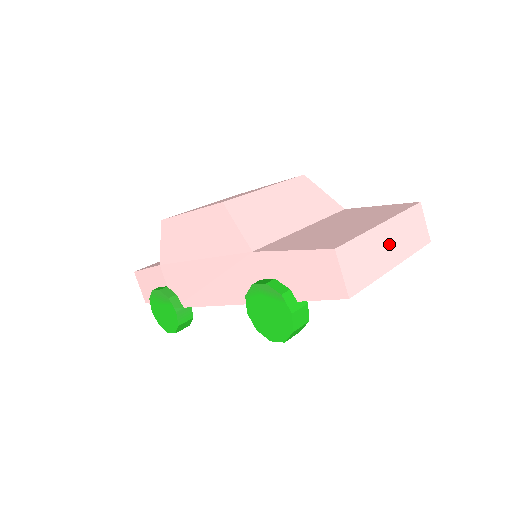
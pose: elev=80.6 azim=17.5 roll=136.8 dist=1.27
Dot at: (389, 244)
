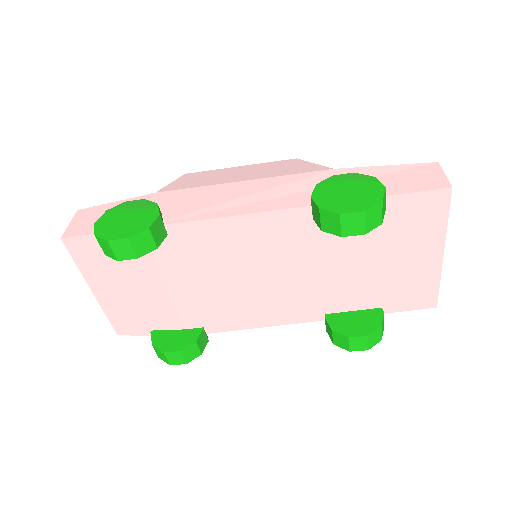
Dot at: occluded
